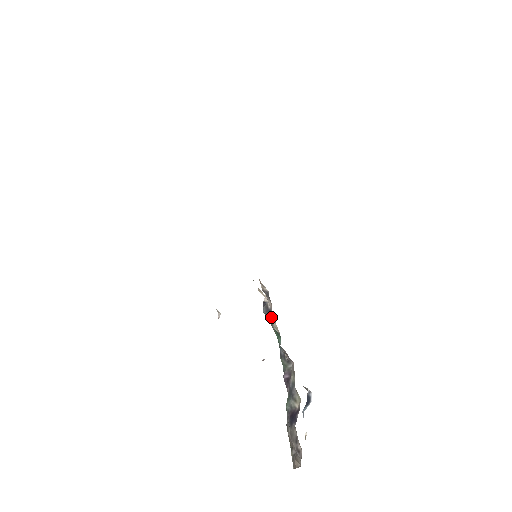
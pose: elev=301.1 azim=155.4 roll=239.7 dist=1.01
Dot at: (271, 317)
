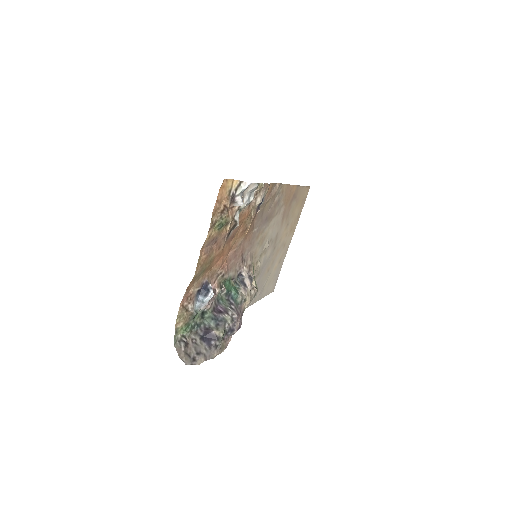
Dot at: (243, 288)
